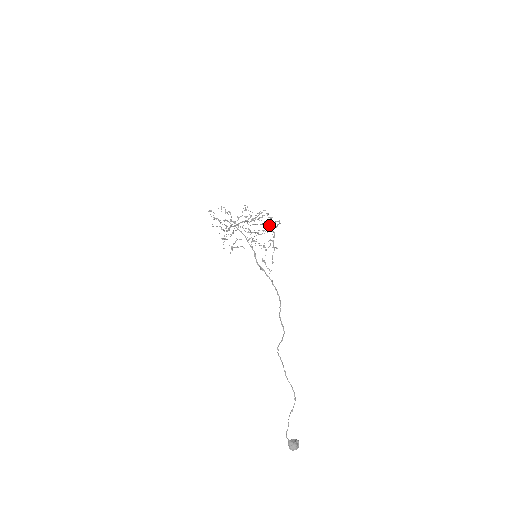
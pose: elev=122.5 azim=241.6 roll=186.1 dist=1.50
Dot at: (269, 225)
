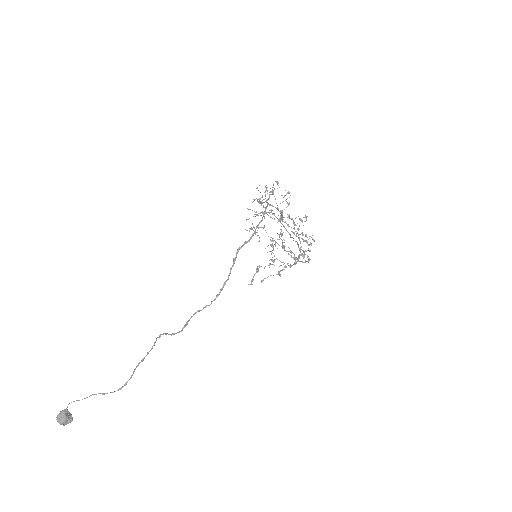
Dot at: (301, 254)
